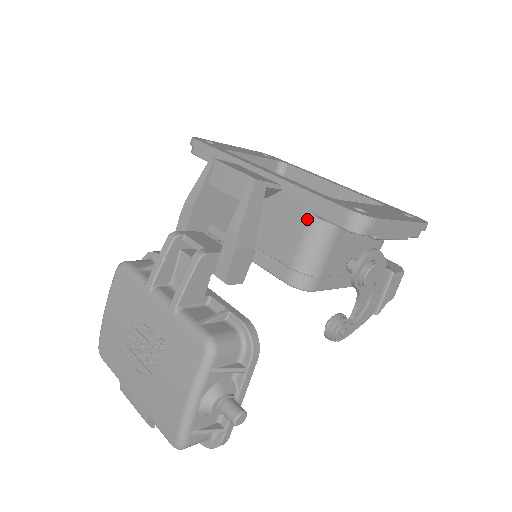
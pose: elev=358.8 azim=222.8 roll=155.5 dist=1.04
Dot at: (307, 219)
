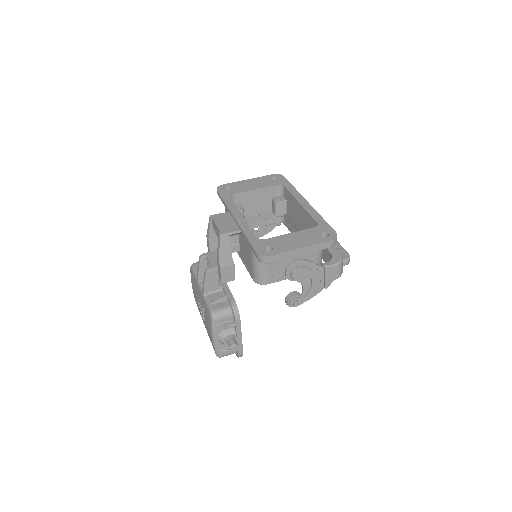
Dot at: (250, 251)
